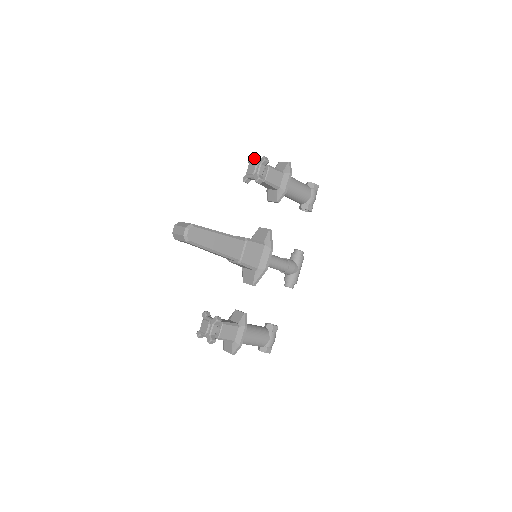
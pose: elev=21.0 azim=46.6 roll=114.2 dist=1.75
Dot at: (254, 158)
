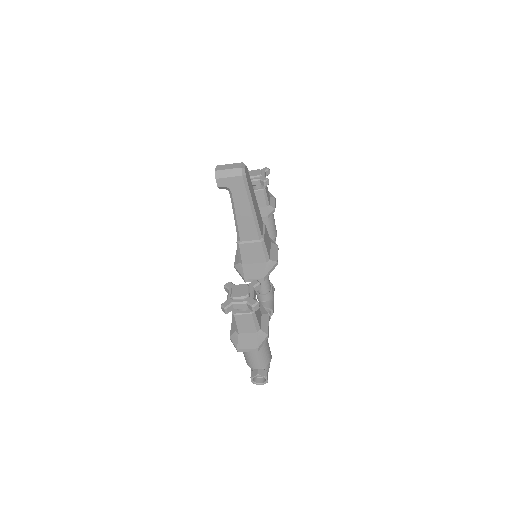
Dot at: occluded
